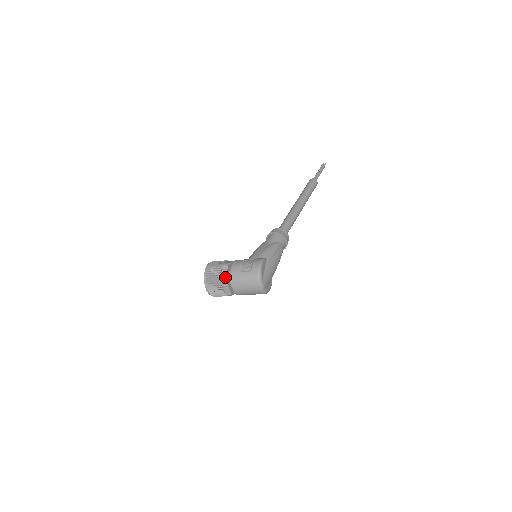
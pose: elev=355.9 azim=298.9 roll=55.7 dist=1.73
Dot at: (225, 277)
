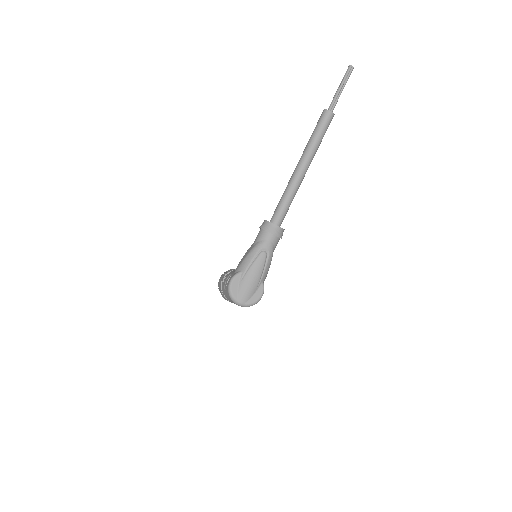
Dot at: (223, 293)
